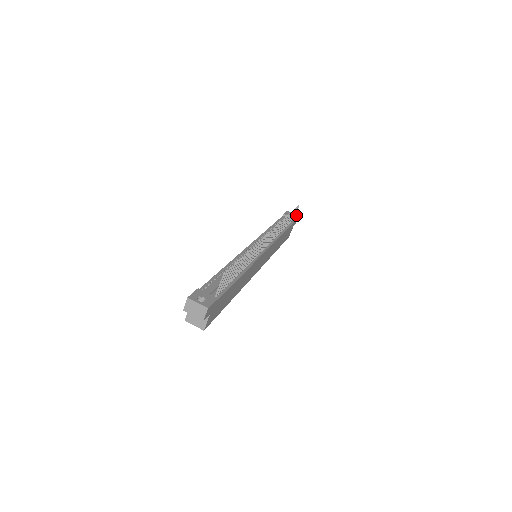
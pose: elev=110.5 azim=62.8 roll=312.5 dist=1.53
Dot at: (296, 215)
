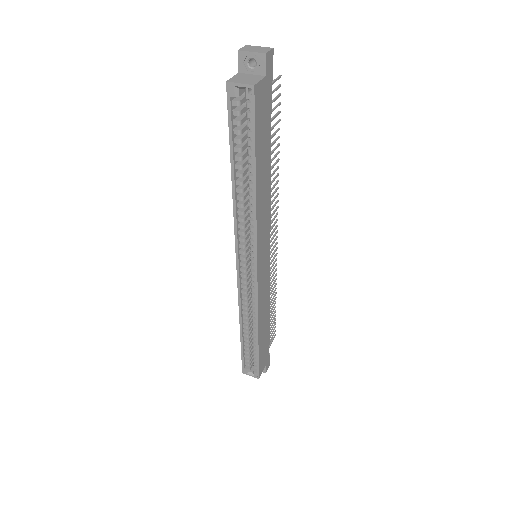
Dot at: occluded
